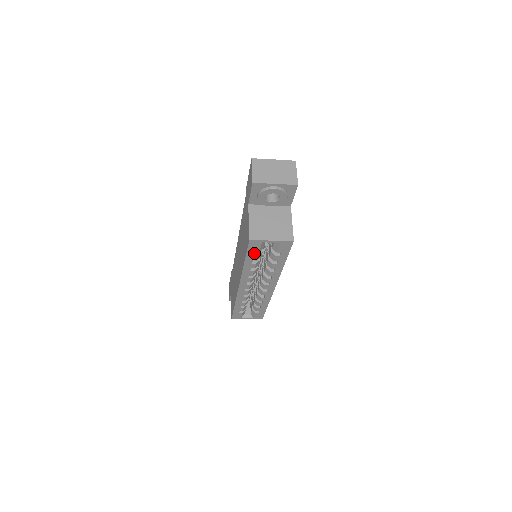
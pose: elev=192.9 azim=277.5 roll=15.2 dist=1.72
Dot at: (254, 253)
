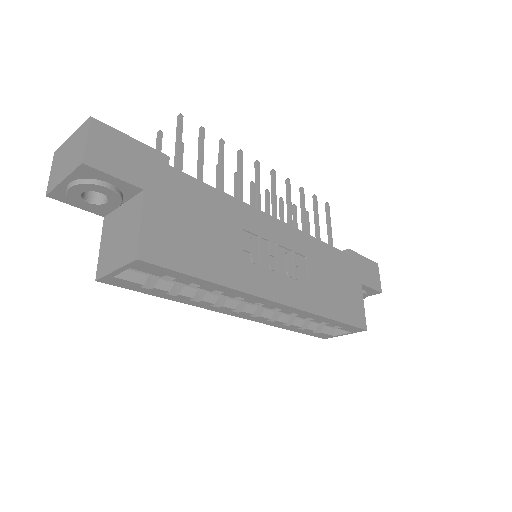
Dot at: (144, 288)
